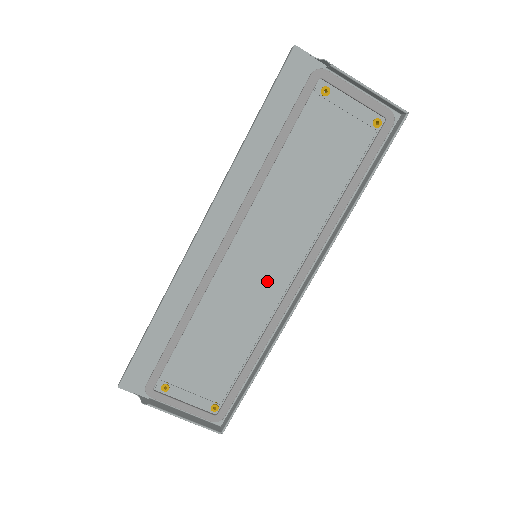
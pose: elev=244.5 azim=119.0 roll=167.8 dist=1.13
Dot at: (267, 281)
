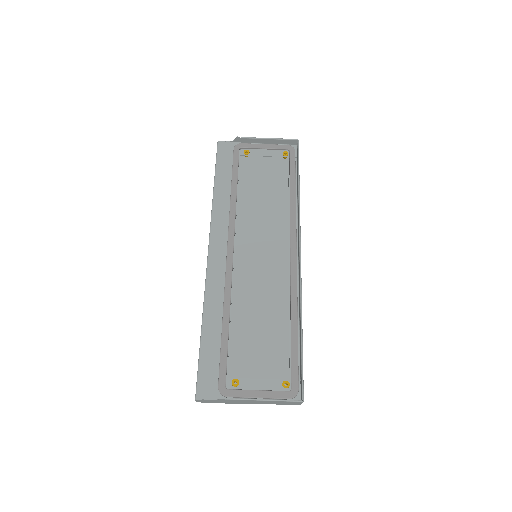
Dot at: (274, 272)
